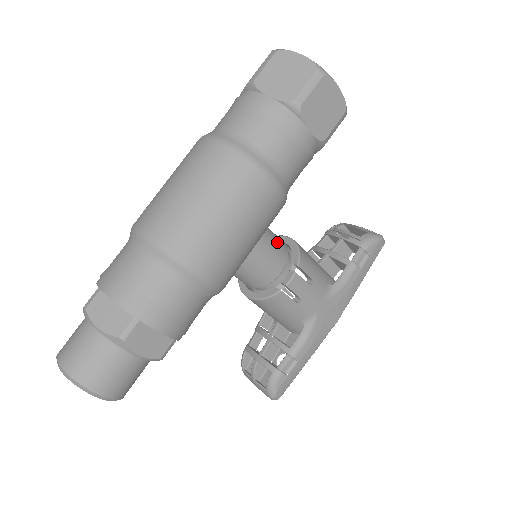
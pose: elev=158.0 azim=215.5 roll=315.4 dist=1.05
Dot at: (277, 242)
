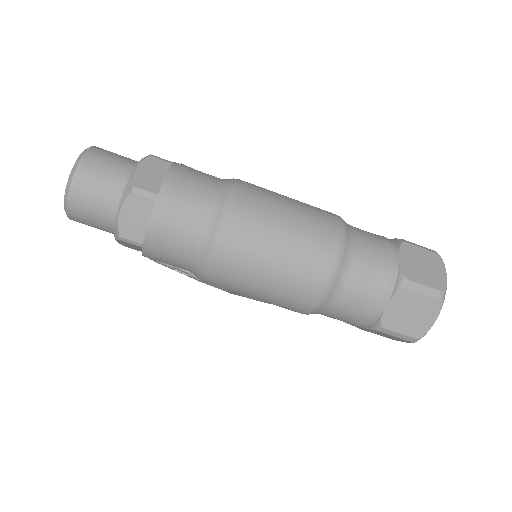
Dot at: occluded
